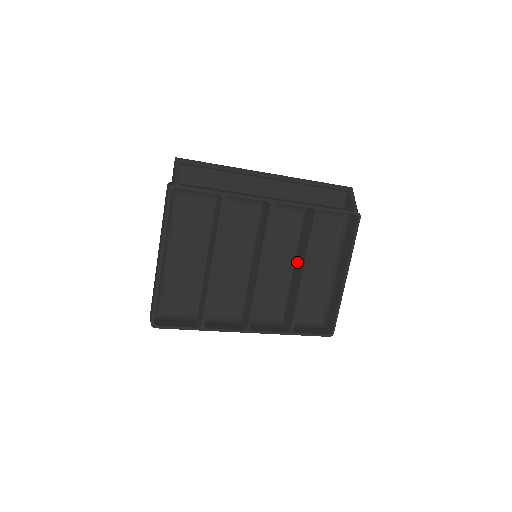
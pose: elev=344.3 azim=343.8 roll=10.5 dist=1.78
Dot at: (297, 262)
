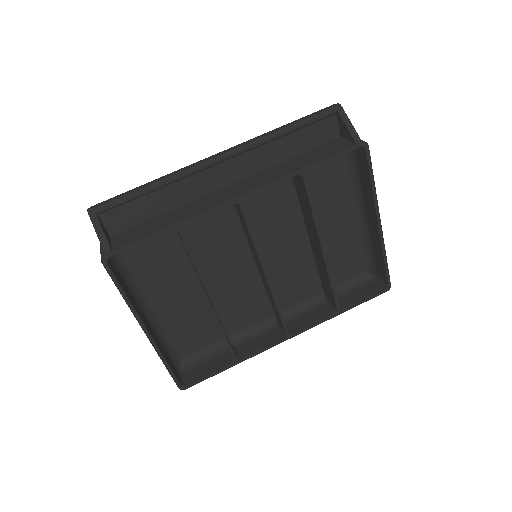
Dot at: (310, 234)
